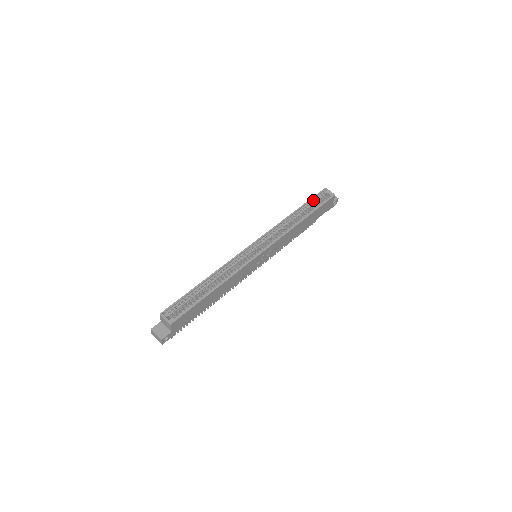
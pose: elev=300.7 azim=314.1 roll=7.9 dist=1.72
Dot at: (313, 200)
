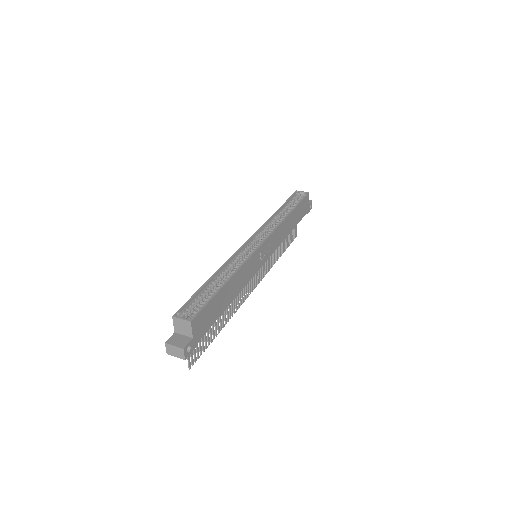
Dot at: (290, 200)
